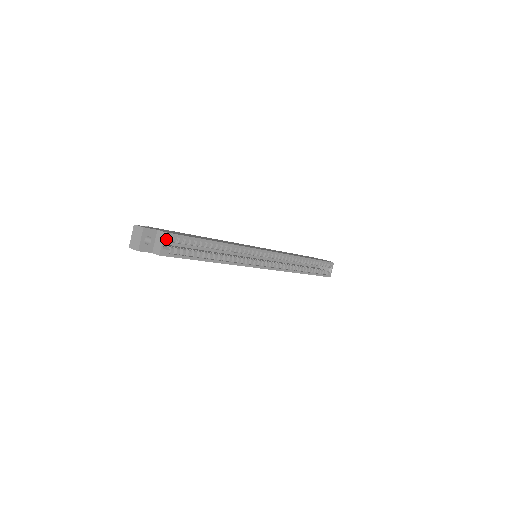
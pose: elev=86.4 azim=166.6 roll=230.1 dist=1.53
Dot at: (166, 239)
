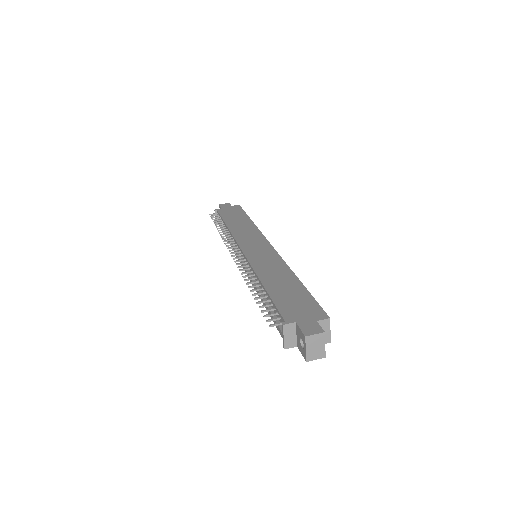
Dot at: (328, 323)
